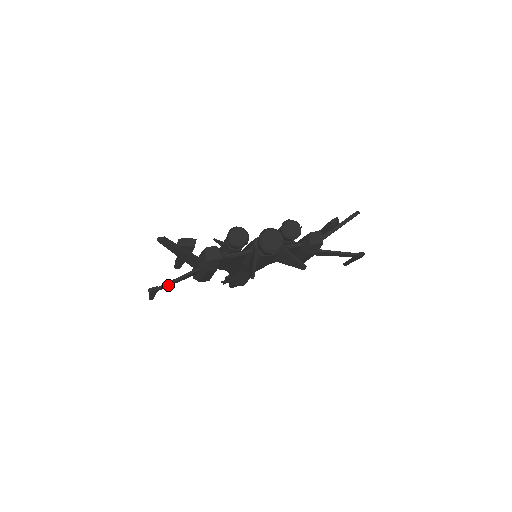
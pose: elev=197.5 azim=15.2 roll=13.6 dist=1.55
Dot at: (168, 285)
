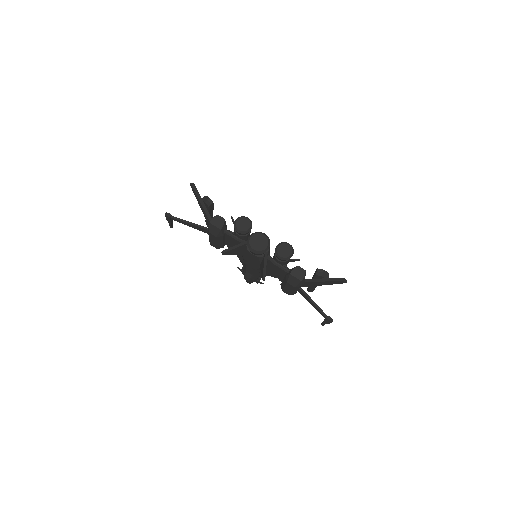
Dot at: (180, 221)
